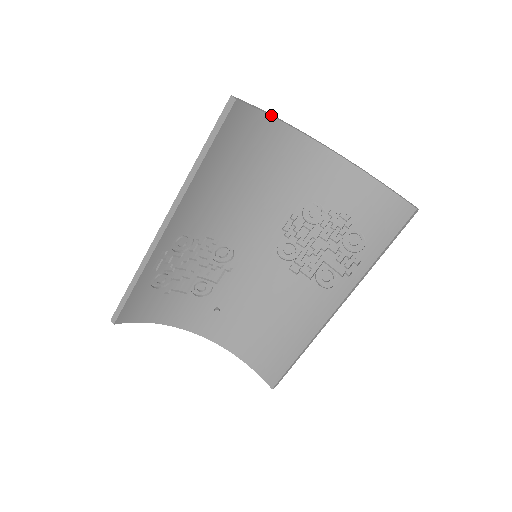
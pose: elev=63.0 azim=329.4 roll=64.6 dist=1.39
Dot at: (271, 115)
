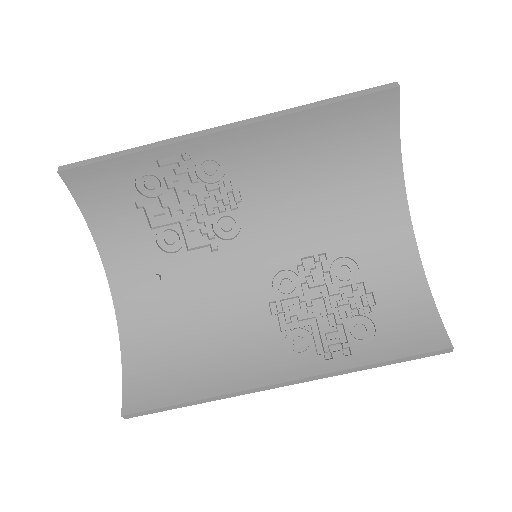
Dot at: (400, 143)
